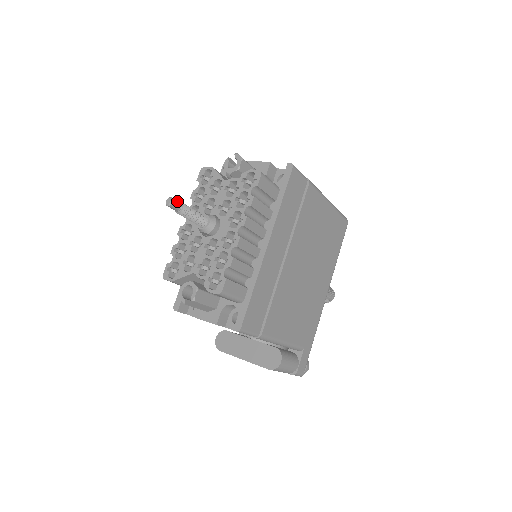
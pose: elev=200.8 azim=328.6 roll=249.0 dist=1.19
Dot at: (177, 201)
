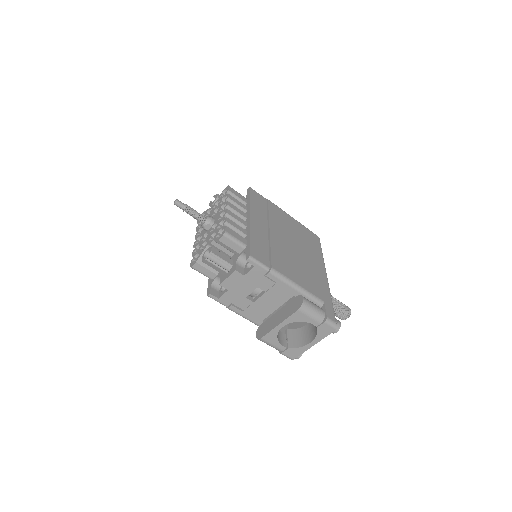
Dot at: (181, 202)
